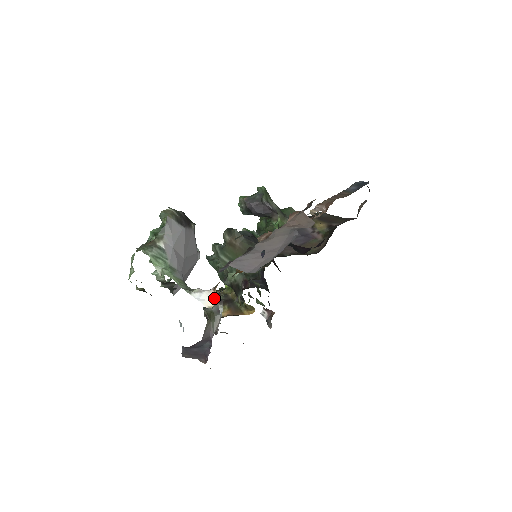
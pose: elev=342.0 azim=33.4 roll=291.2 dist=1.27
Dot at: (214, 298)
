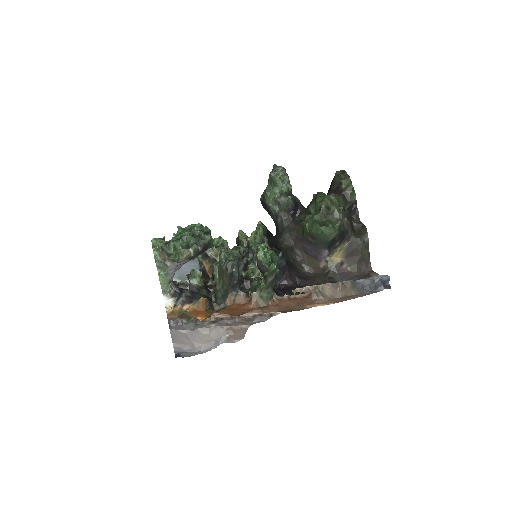
Dot at: (171, 307)
